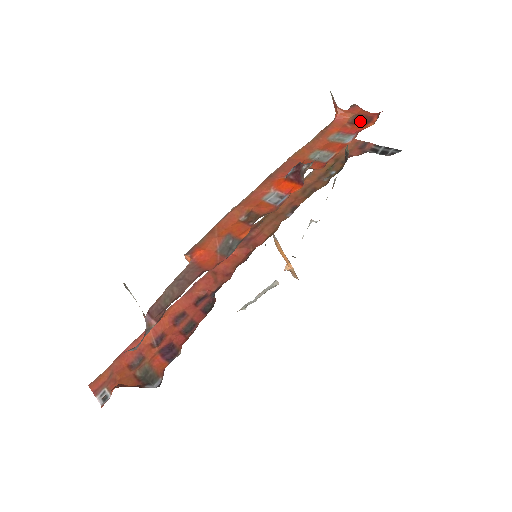
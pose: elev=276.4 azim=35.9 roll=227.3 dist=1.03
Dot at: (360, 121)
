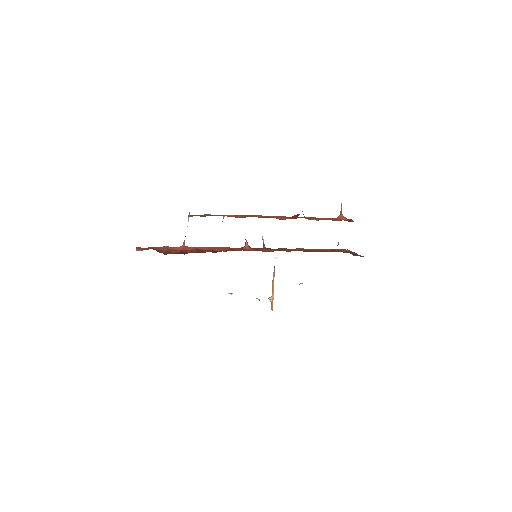
Dot at: occluded
